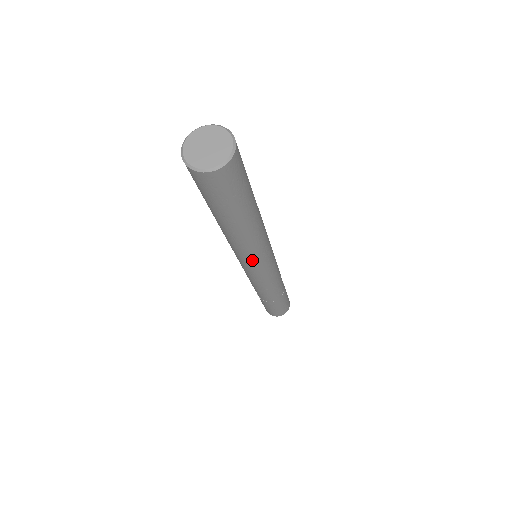
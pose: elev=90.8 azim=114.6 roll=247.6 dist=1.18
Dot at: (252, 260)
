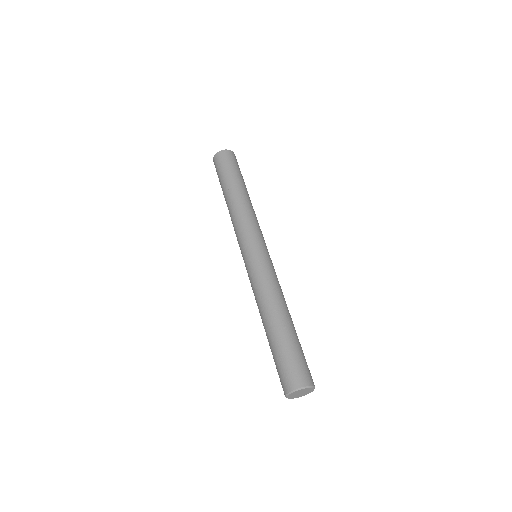
Dot at: occluded
